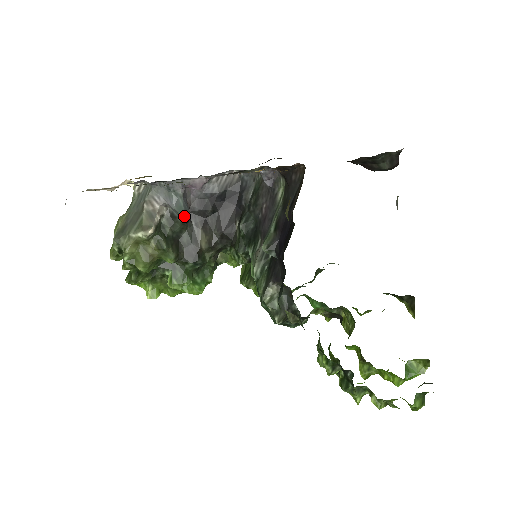
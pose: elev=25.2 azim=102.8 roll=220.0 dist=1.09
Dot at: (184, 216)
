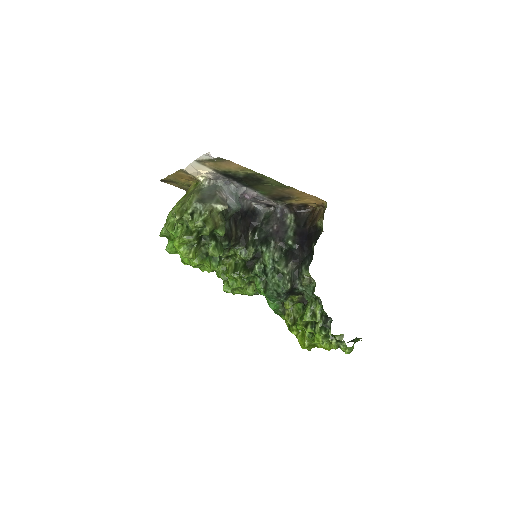
Dot at: (236, 210)
